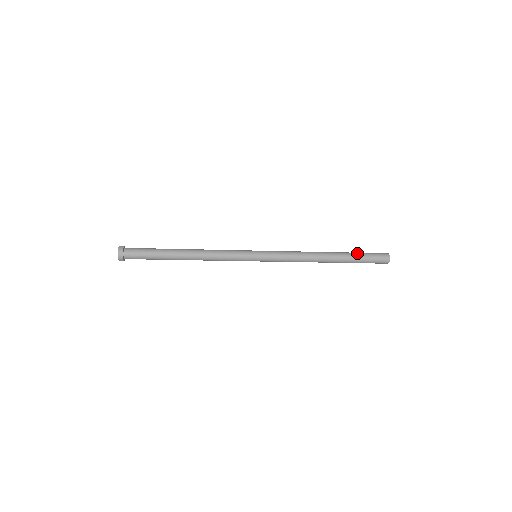
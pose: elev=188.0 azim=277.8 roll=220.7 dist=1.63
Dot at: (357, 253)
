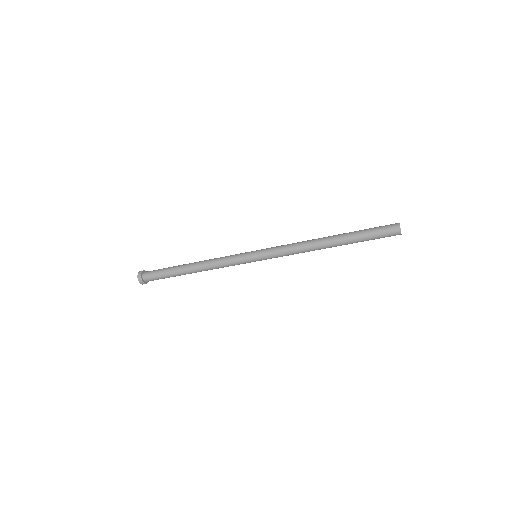
Dot at: (360, 230)
